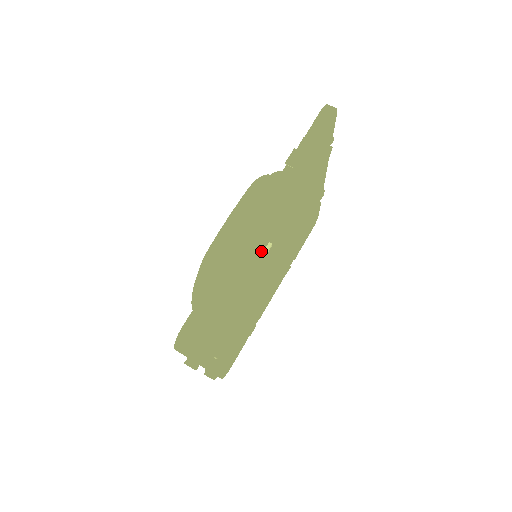
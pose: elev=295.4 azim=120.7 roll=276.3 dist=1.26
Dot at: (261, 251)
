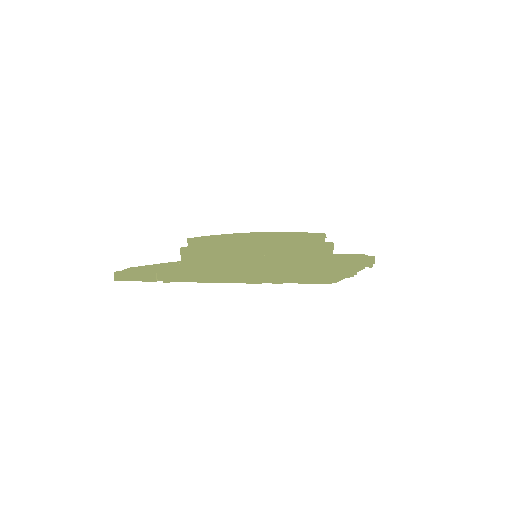
Dot at: occluded
